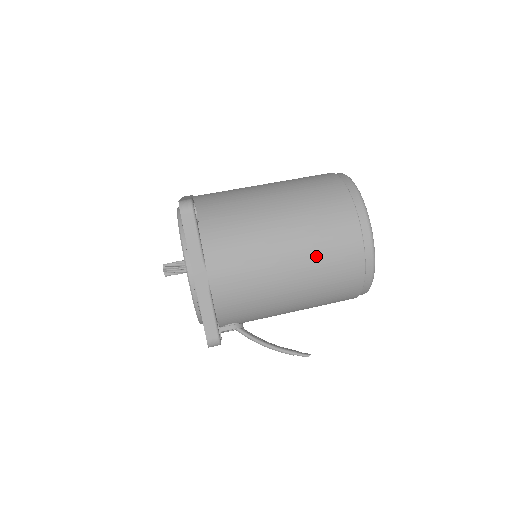
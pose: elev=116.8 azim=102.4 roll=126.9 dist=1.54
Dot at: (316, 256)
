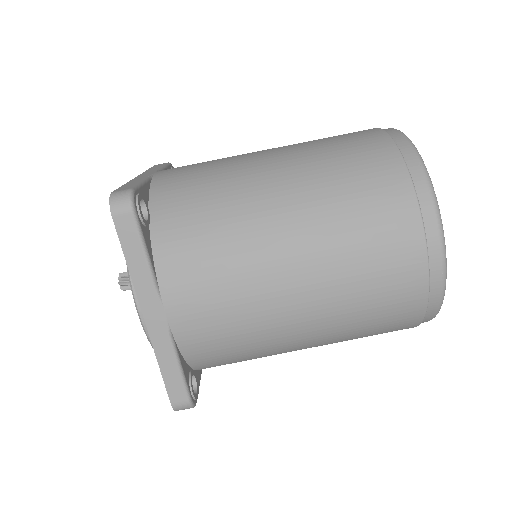
Dot at: occluded
